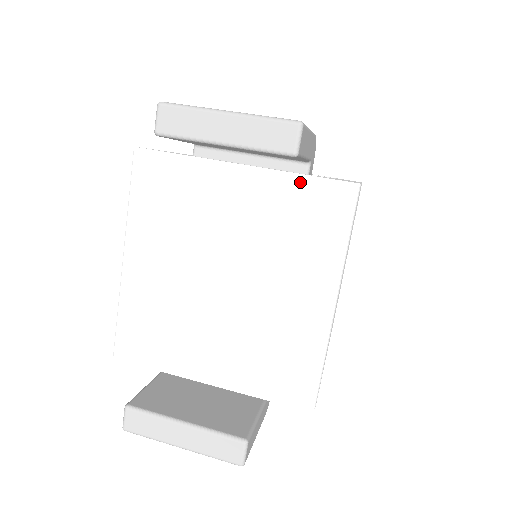
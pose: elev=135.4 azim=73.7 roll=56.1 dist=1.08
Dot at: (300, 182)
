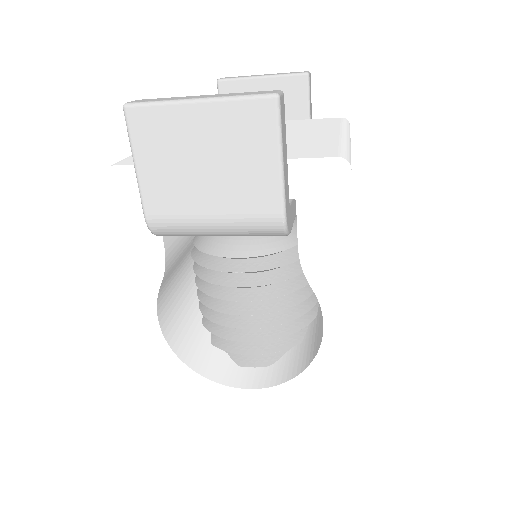
Dot at: (308, 120)
